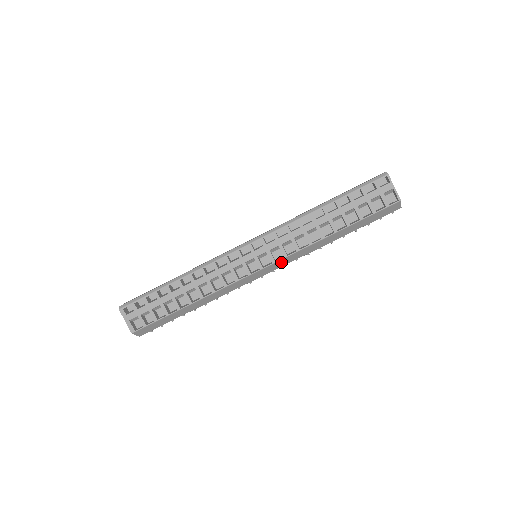
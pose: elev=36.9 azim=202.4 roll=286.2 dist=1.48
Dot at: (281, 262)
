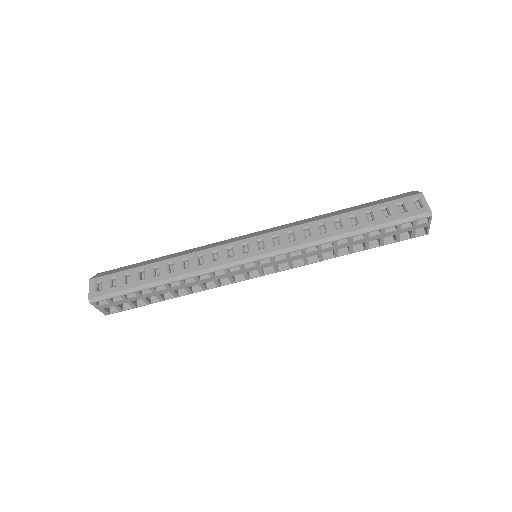
Dot at: (283, 267)
